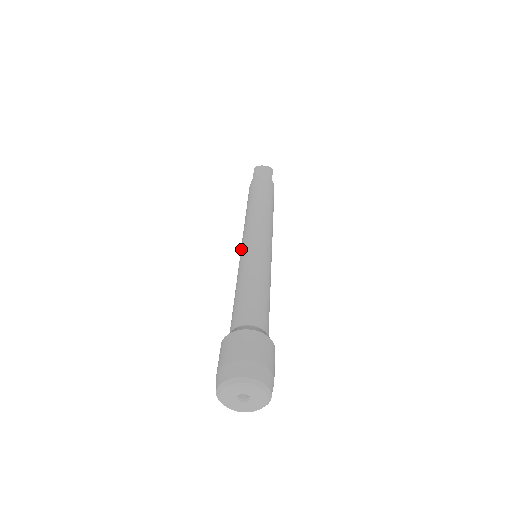
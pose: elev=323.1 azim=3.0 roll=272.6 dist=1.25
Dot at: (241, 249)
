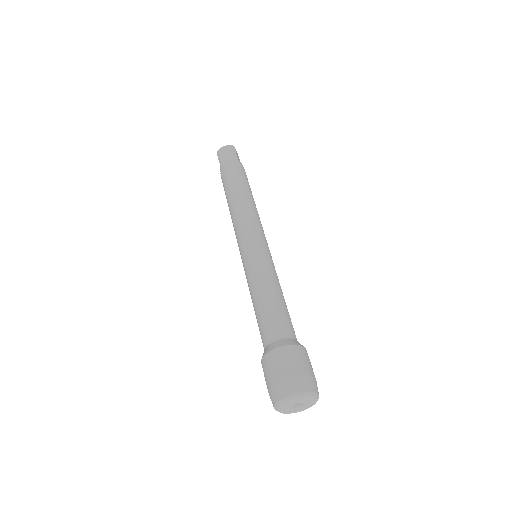
Dot at: (241, 256)
